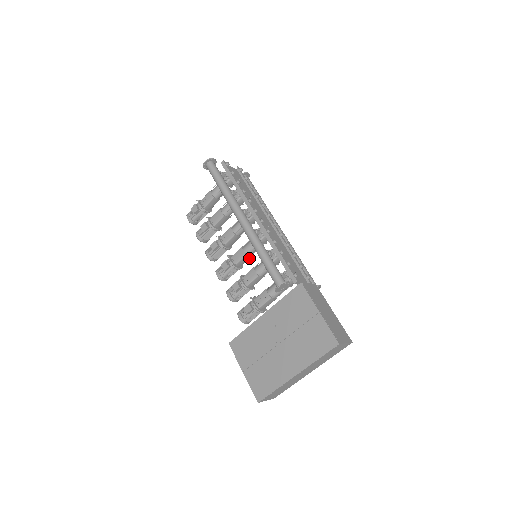
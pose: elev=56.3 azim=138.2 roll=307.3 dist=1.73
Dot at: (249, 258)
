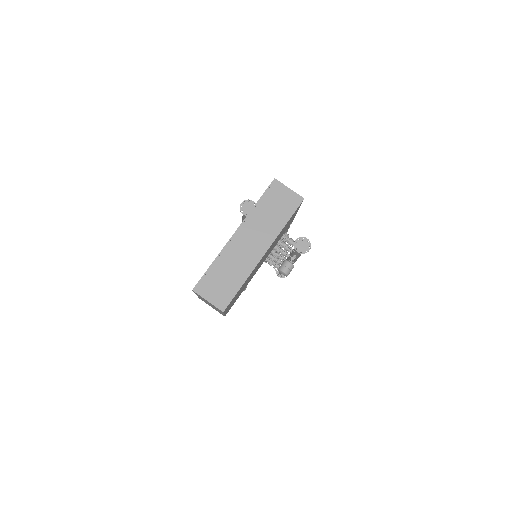
Dot at: occluded
